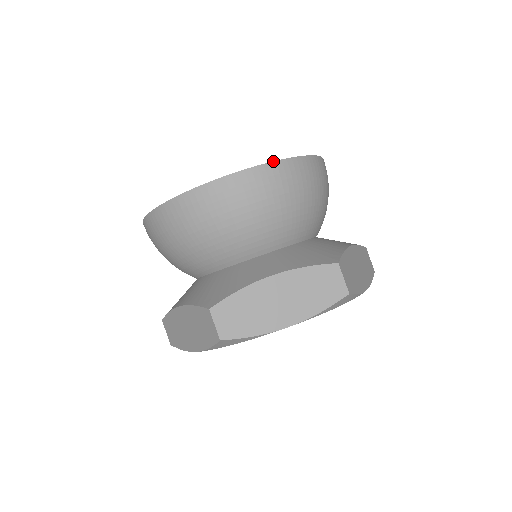
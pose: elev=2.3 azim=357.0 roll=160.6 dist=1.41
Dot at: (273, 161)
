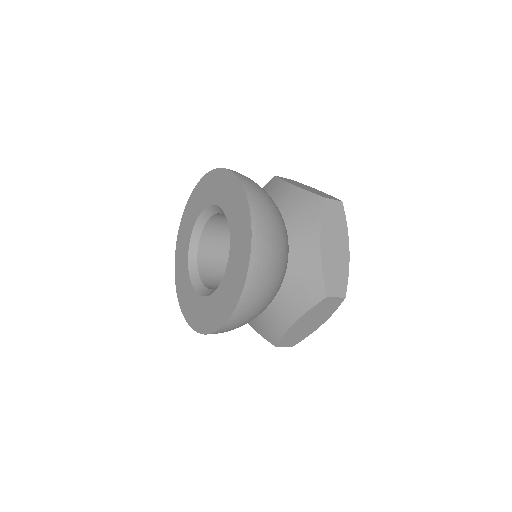
Dot at: (239, 299)
